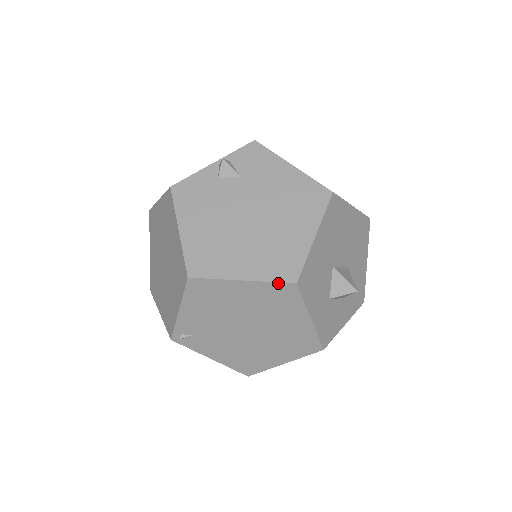
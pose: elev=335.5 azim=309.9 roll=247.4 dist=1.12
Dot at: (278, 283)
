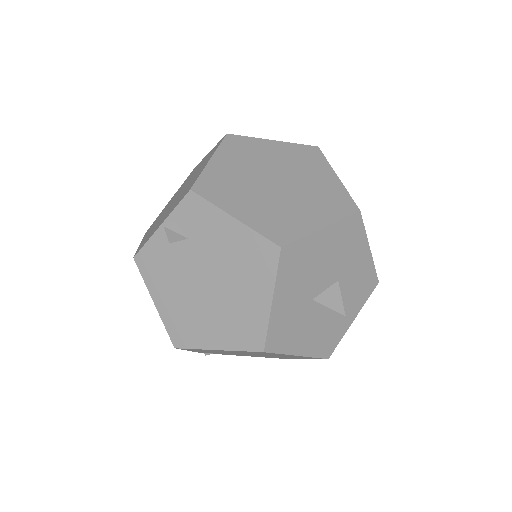
Dot at: (248, 351)
